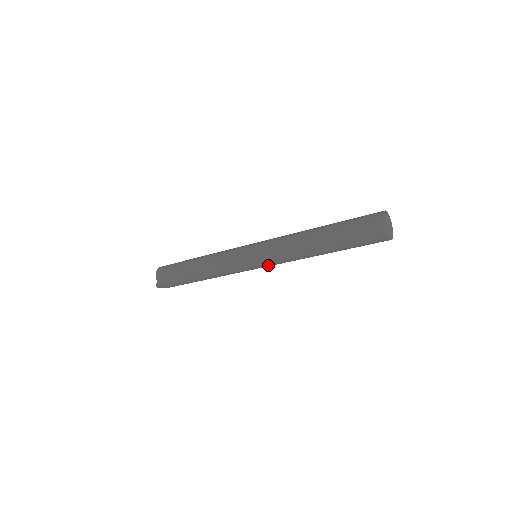
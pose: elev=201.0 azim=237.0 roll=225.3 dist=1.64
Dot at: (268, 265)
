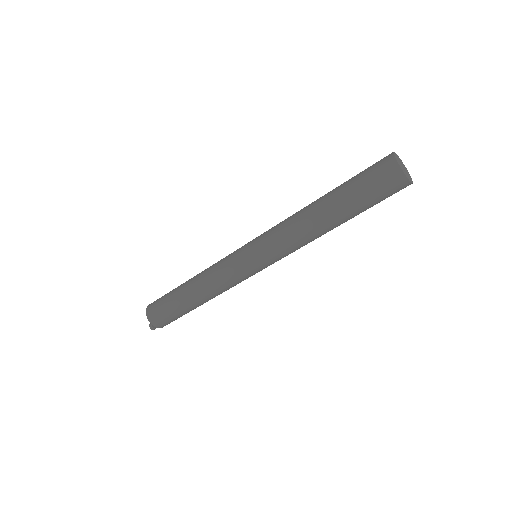
Dot at: (273, 261)
